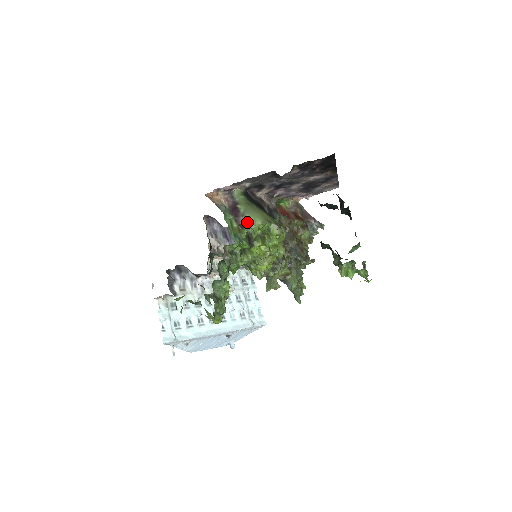
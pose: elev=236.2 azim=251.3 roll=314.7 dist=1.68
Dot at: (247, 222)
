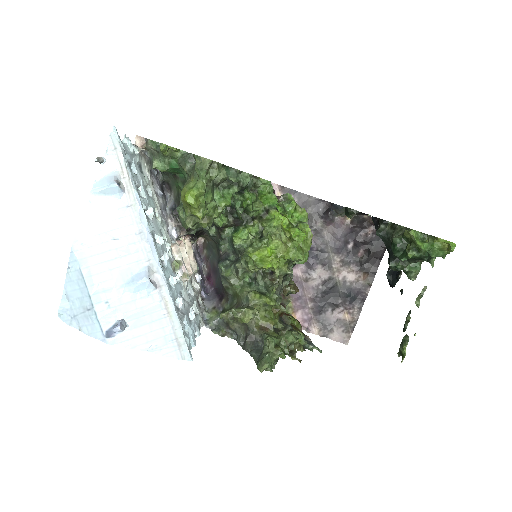
Dot at: (288, 194)
